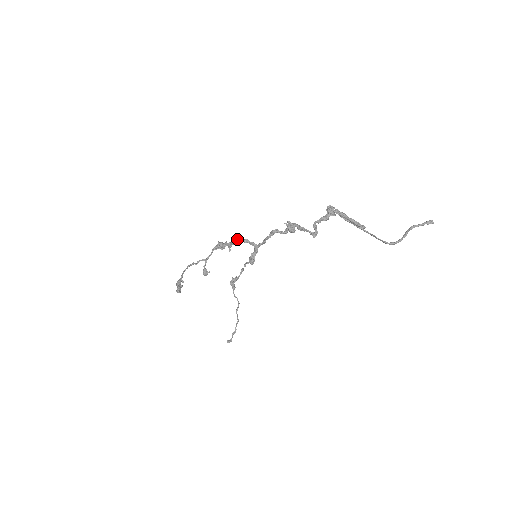
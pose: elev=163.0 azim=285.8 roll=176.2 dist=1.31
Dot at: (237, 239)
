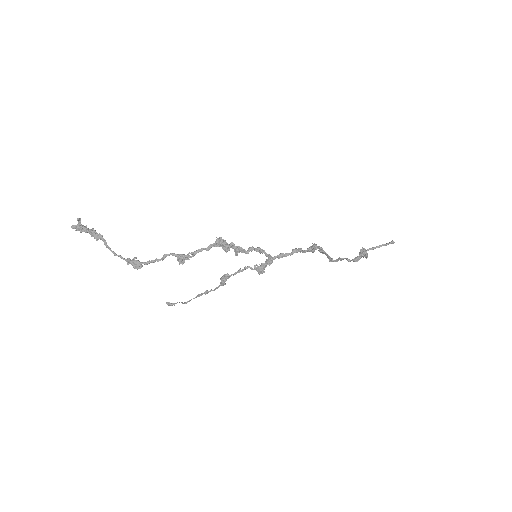
Dot at: (254, 249)
